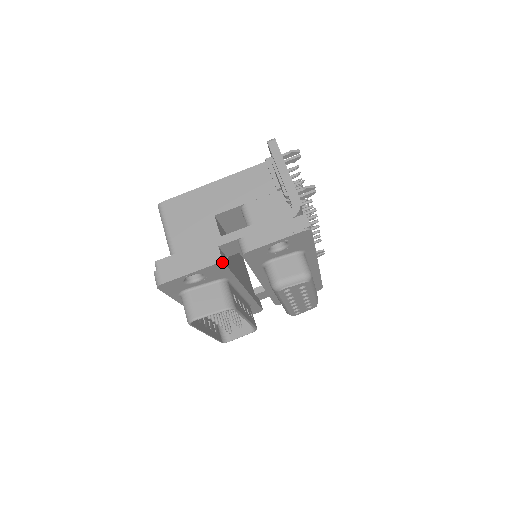
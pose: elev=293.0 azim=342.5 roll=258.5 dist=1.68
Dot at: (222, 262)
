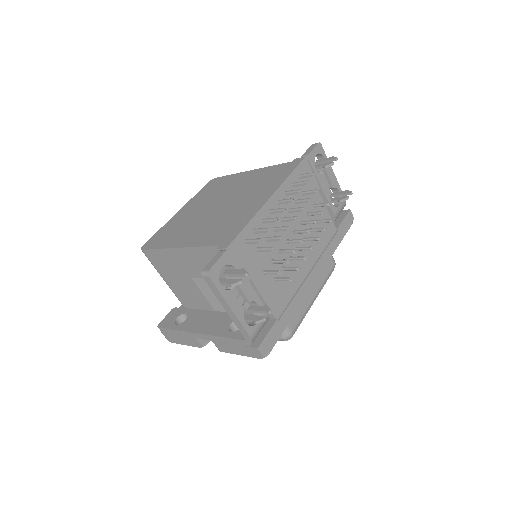
Dot at: (205, 345)
